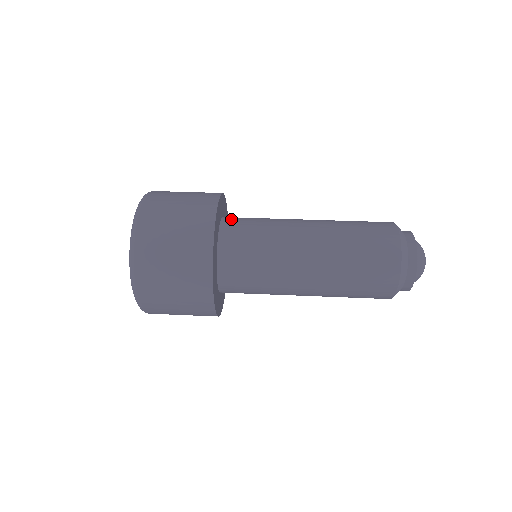
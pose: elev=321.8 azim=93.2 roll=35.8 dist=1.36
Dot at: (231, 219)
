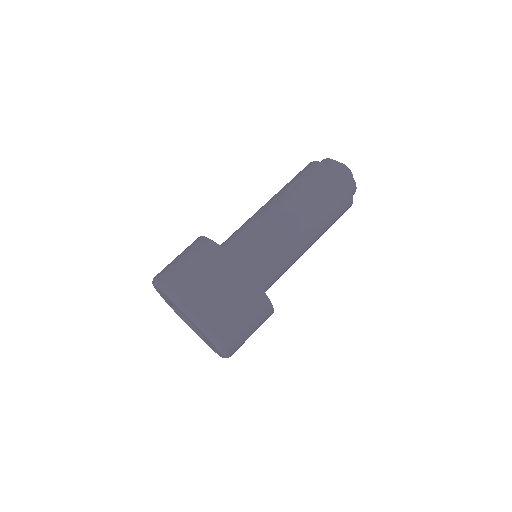
Dot at: occluded
